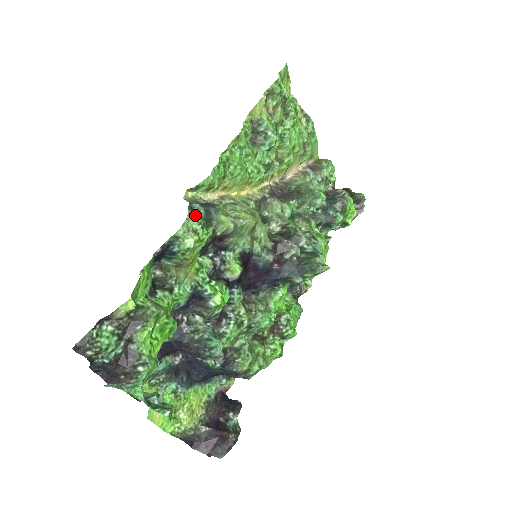
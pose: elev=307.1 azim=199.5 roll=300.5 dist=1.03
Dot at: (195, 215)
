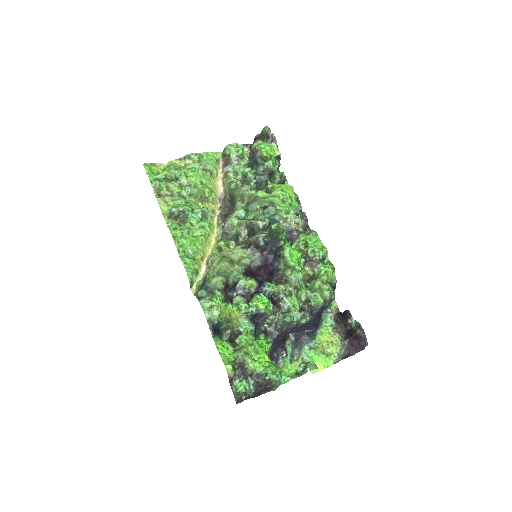
Dot at: (203, 299)
